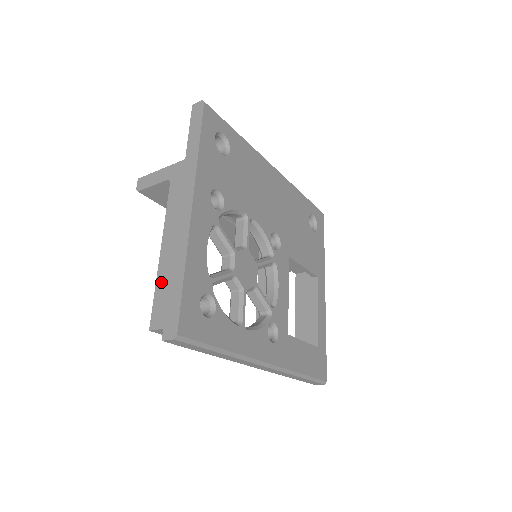
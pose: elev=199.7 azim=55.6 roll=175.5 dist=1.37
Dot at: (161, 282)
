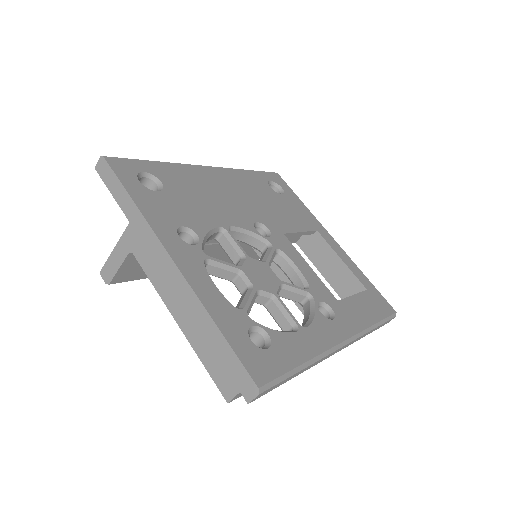
Dot at: (202, 351)
